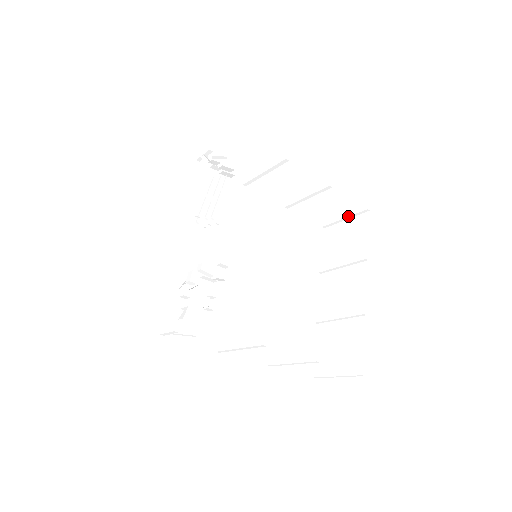
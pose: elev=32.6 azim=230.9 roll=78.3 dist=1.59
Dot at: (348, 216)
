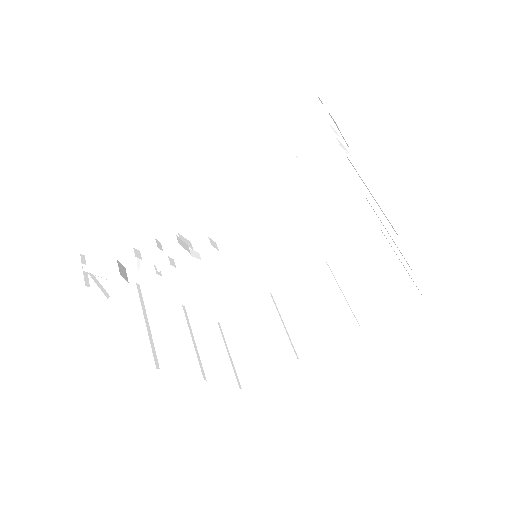
Dot at: (405, 267)
